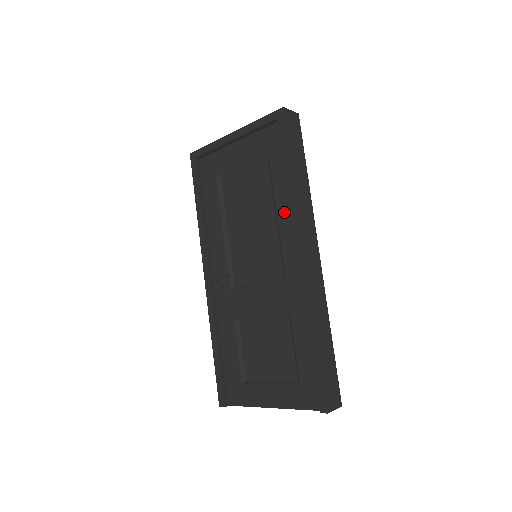
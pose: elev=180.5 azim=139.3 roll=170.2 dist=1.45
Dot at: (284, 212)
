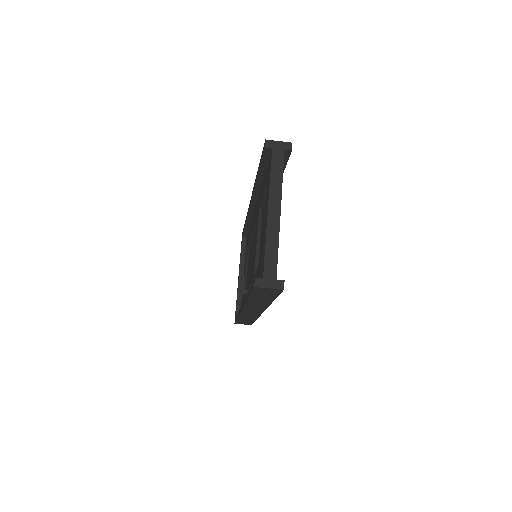
Dot at: (251, 227)
